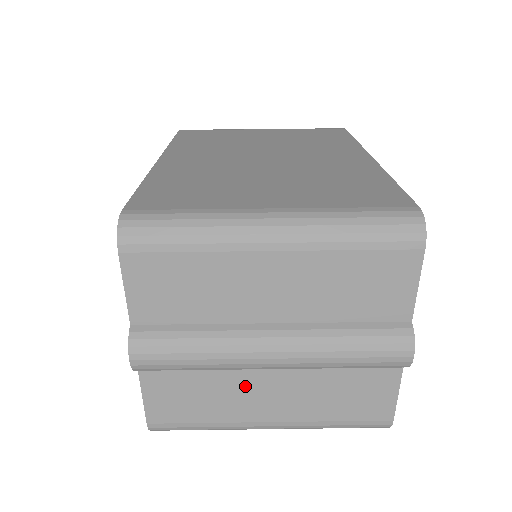
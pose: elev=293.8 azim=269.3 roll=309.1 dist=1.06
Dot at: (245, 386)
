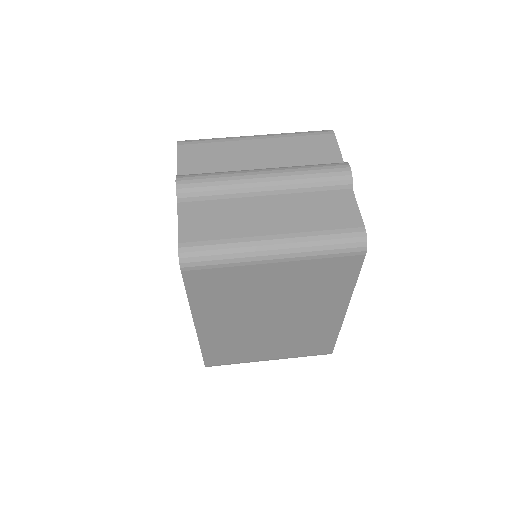
Dot at: (250, 209)
